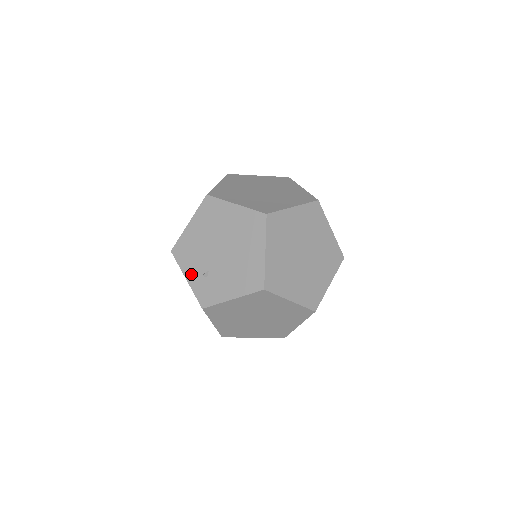
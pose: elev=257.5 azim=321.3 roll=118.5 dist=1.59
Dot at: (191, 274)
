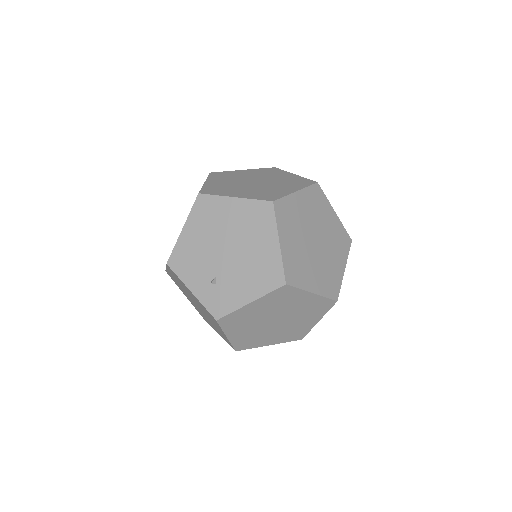
Dot at: (196, 284)
